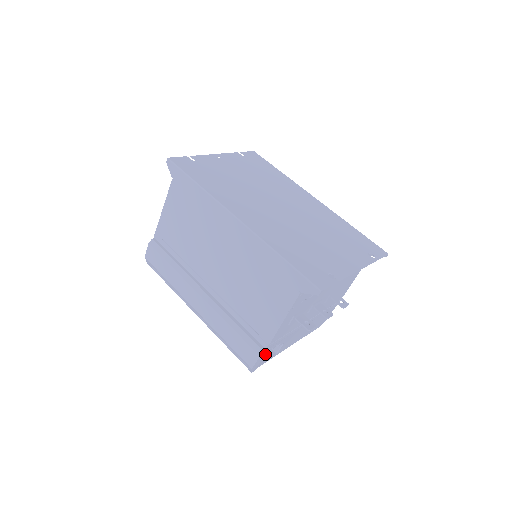
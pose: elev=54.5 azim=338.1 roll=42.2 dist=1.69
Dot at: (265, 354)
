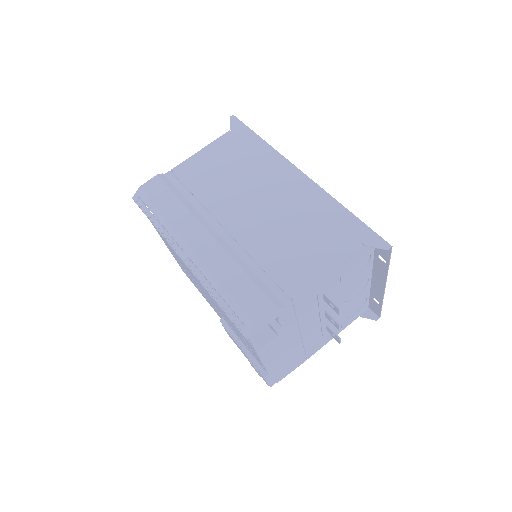
Dot at: occluded
